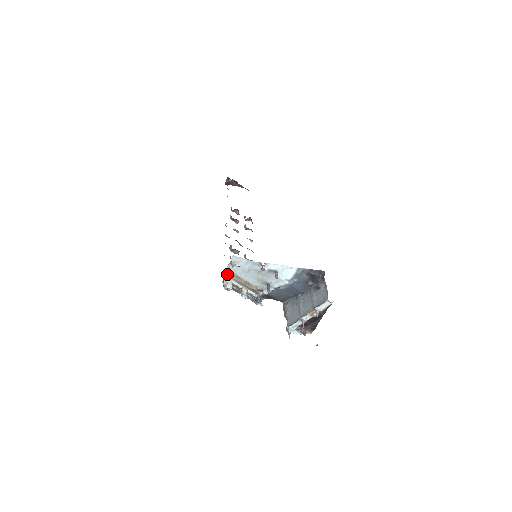
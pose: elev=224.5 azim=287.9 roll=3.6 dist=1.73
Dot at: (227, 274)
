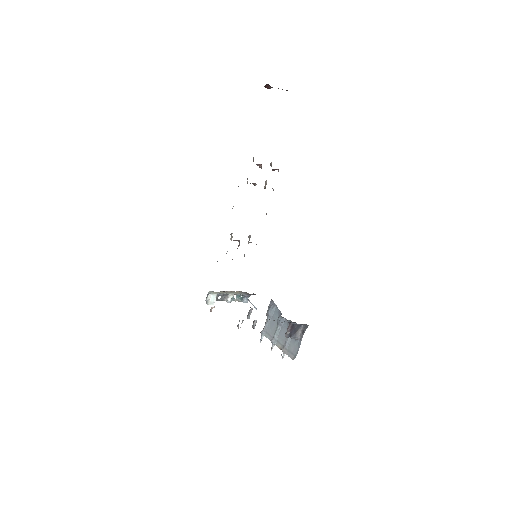
Dot at: (212, 291)
